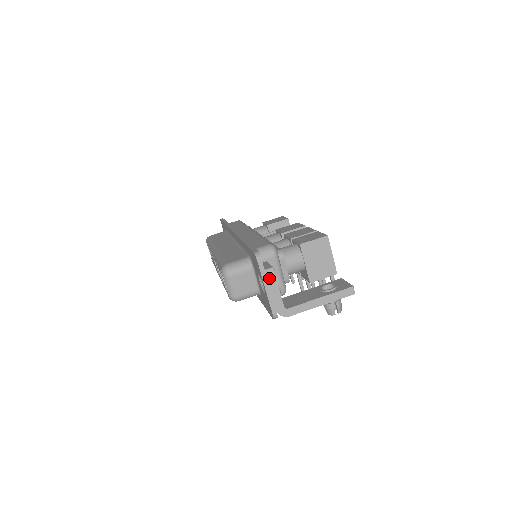
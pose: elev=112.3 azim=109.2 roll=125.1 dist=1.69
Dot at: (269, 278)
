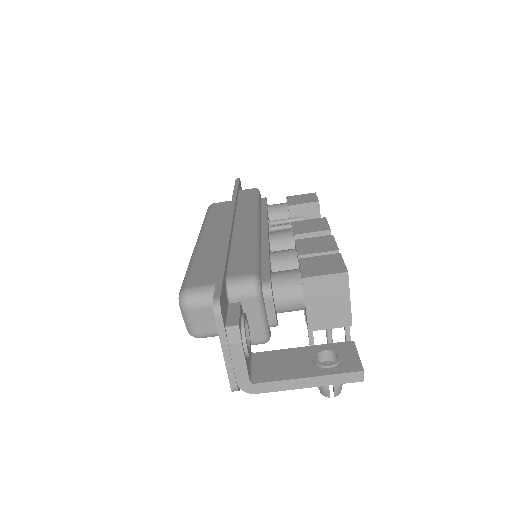
Dot at: (231, 340)
